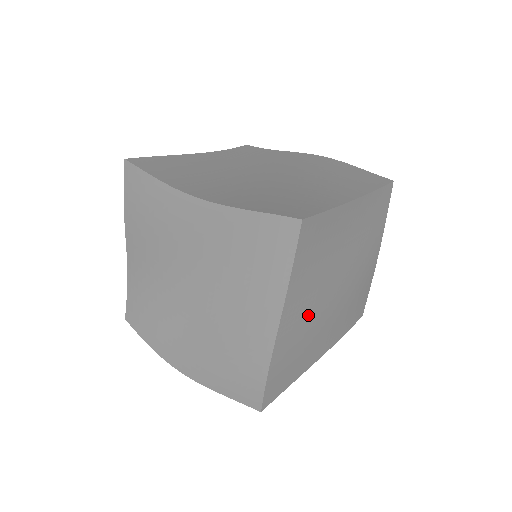
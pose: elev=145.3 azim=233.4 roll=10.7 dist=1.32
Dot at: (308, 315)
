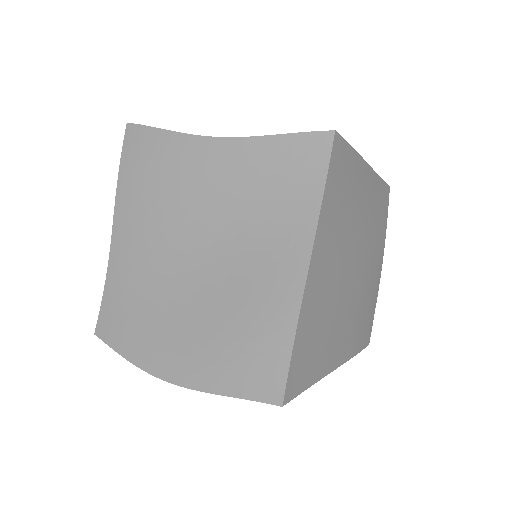
Dot at: (332, 279)
